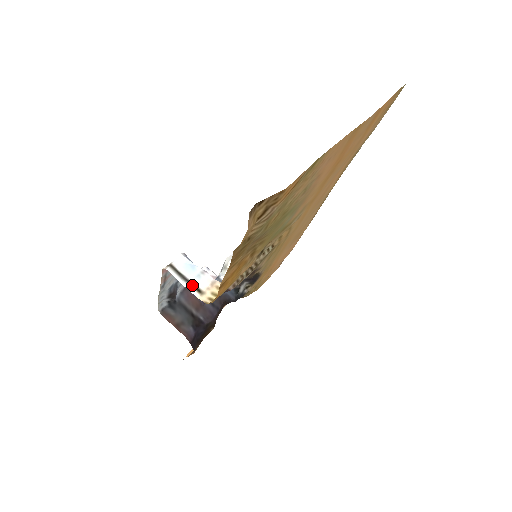
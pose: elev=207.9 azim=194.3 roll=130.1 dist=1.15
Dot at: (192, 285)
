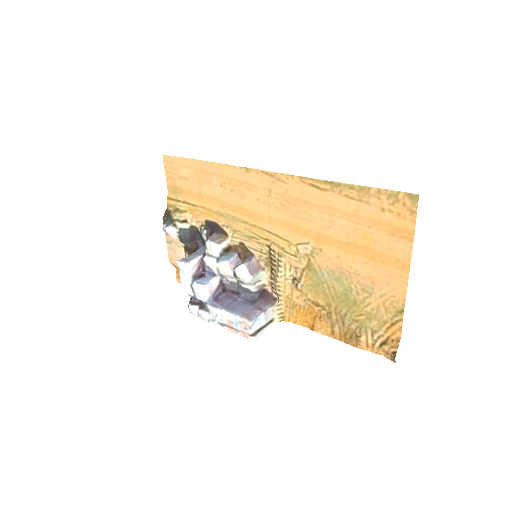
Dot at: (267, 325)
